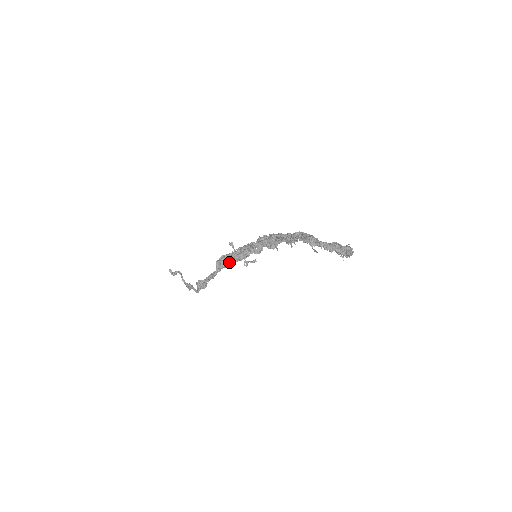
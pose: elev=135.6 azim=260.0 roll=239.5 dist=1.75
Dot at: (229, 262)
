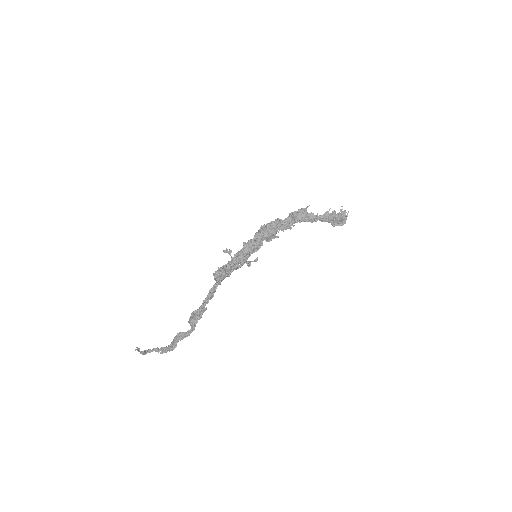
Dot at: (228, 272)
